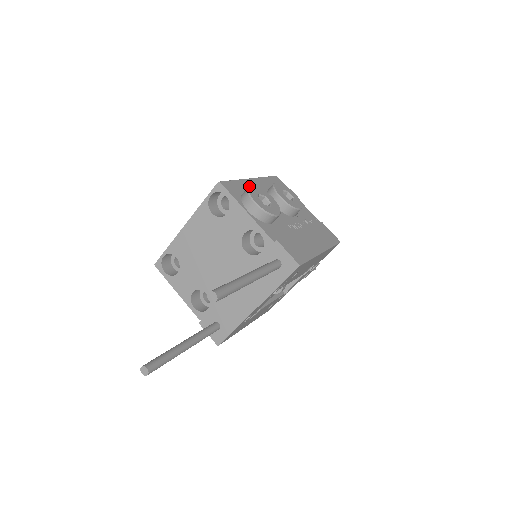
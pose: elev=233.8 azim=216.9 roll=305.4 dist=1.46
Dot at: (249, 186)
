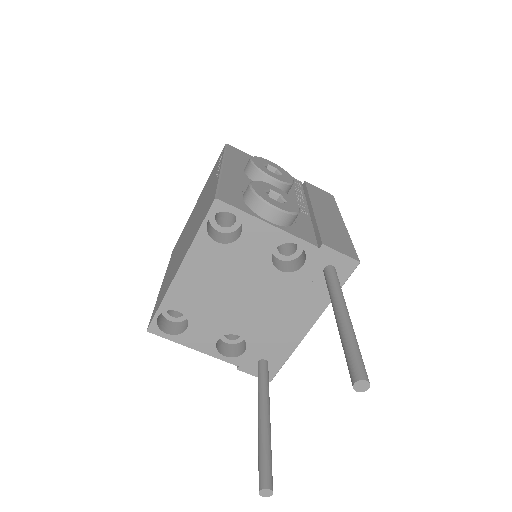
Dot at: (250, 186)
